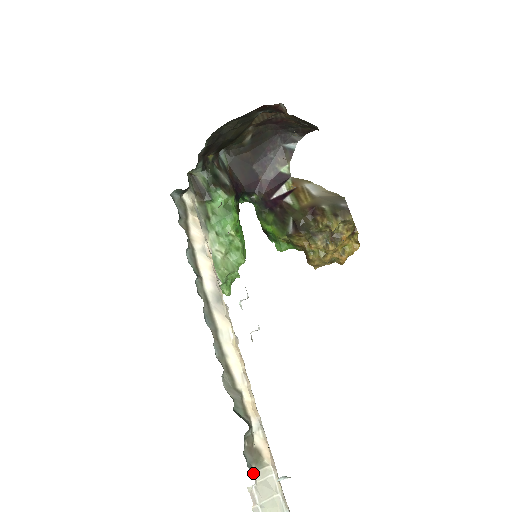
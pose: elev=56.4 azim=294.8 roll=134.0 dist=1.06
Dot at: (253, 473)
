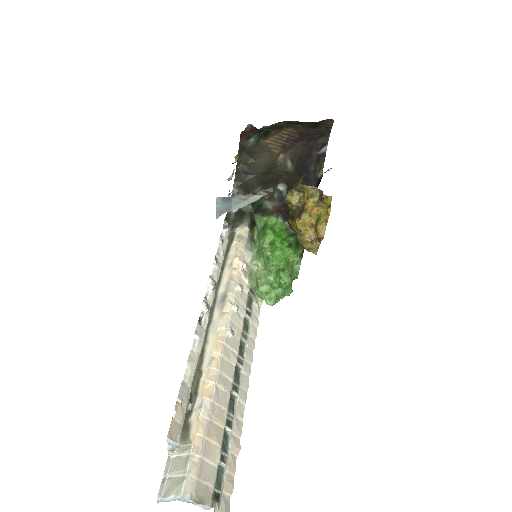
Dot at: occluded
